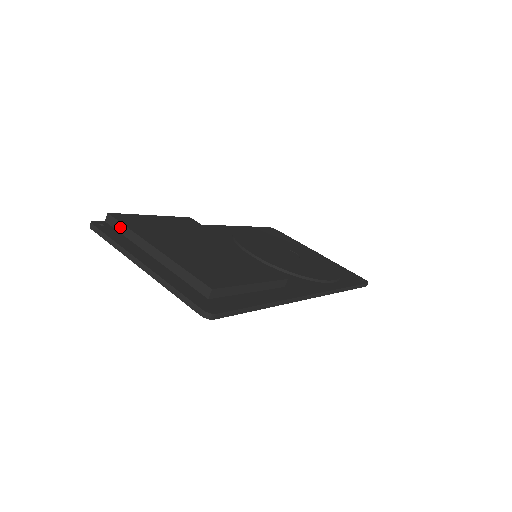
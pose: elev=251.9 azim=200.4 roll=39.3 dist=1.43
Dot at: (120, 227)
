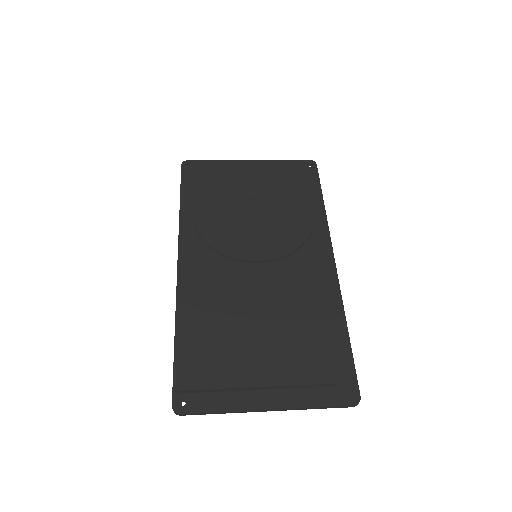
Dot at: (200, 391)
